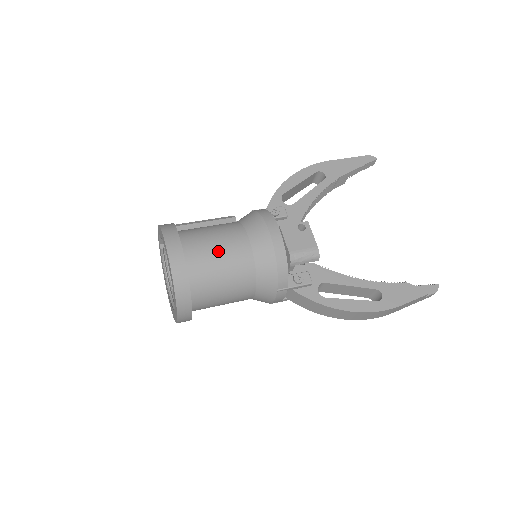
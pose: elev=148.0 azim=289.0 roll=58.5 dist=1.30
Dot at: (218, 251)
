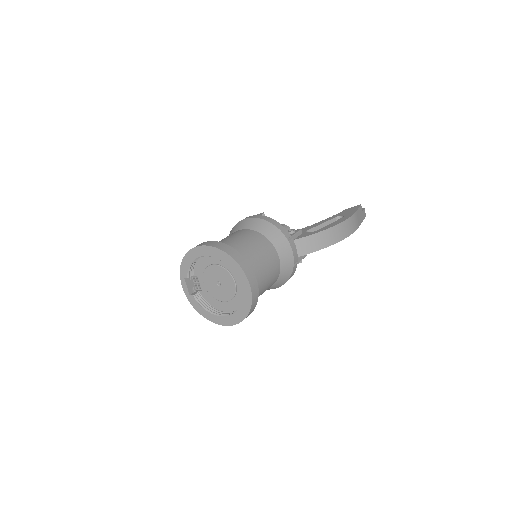
Dot at: (232, 238)
